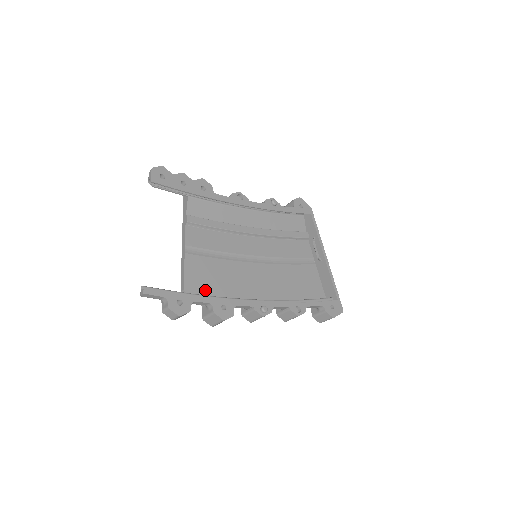
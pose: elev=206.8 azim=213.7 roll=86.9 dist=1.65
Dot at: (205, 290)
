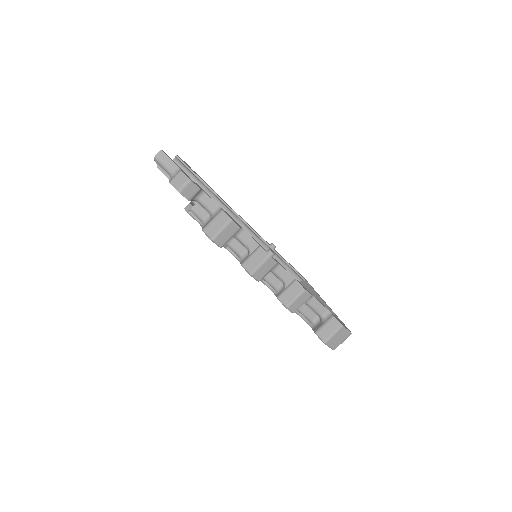
Dot at: occluded
